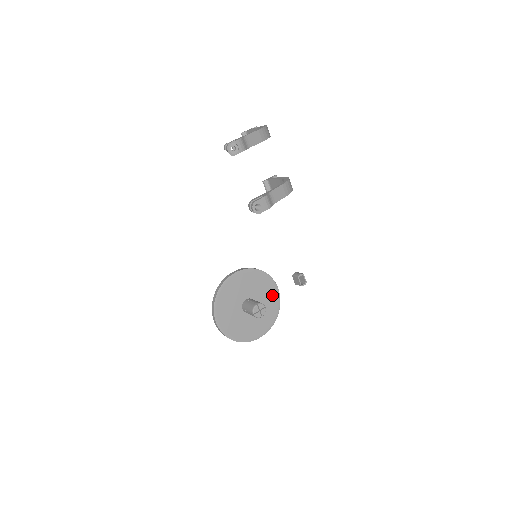
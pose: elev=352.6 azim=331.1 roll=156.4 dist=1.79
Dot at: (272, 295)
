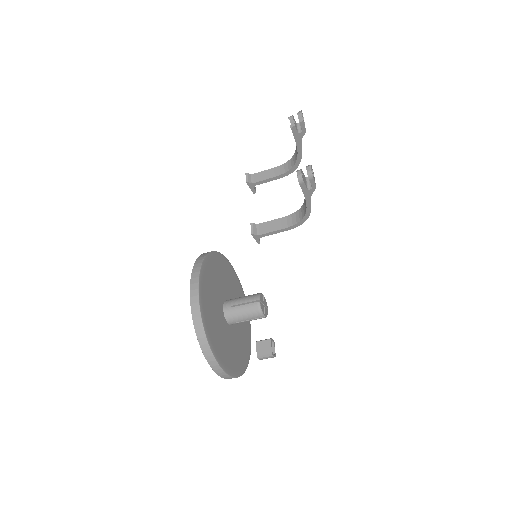
Dot at: (246, 333)
